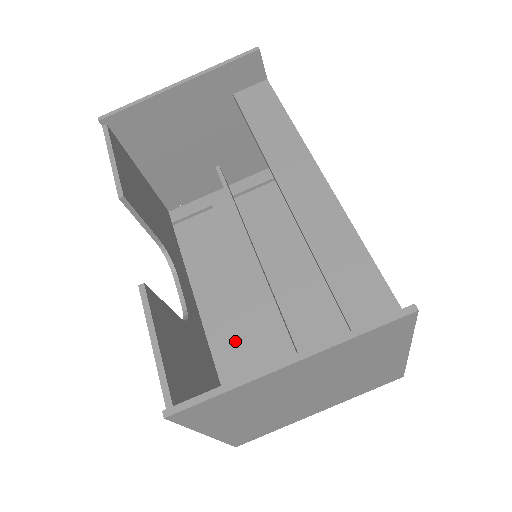
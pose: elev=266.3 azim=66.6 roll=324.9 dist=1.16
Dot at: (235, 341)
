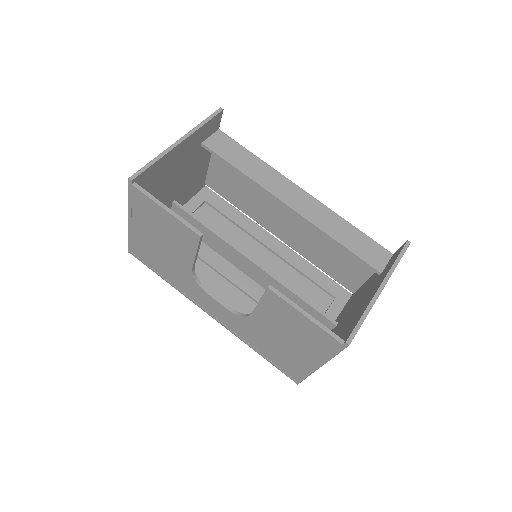
Dot at: occluded
